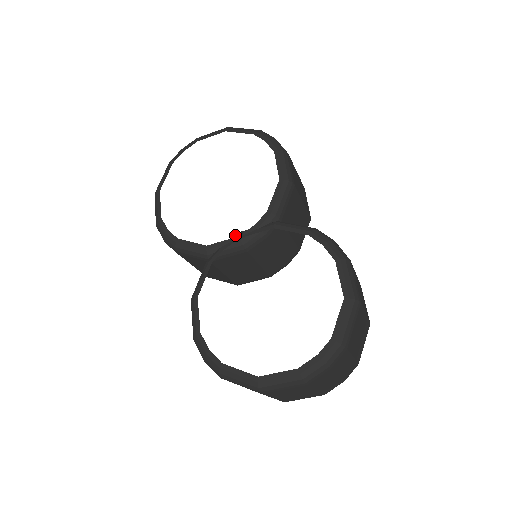
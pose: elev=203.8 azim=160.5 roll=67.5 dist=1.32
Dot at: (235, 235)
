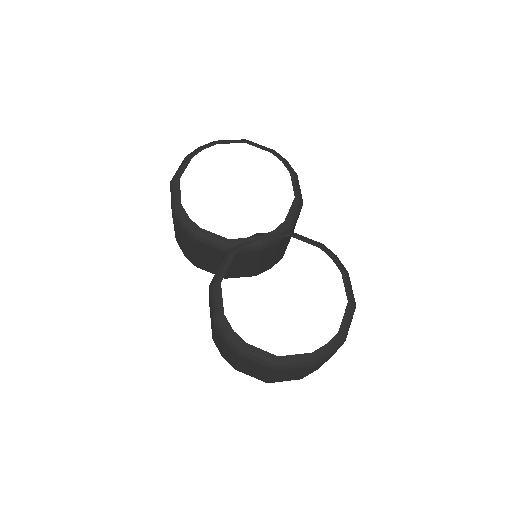
Dot at: (255, 235)
